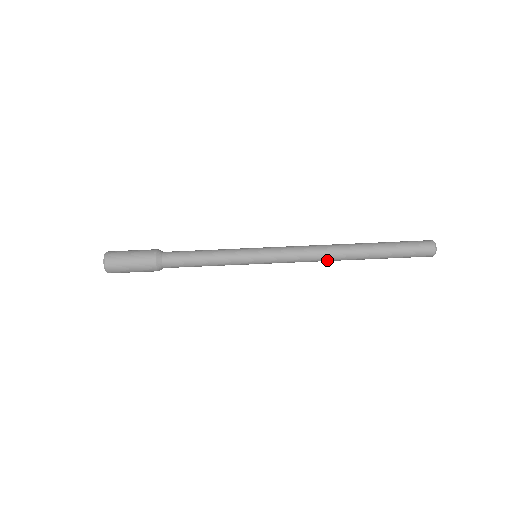
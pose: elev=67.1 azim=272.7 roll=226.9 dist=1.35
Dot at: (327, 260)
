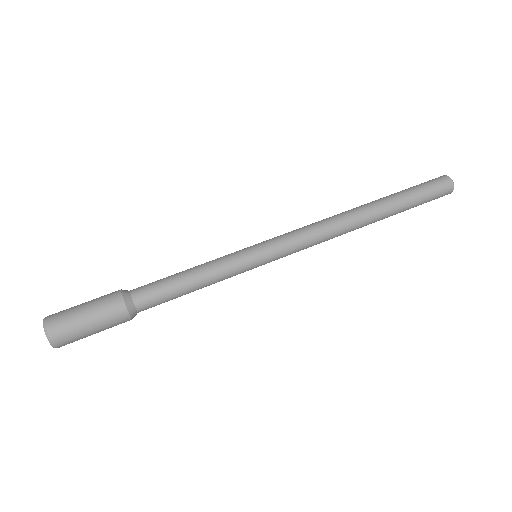
Dot at: (342, 224)
